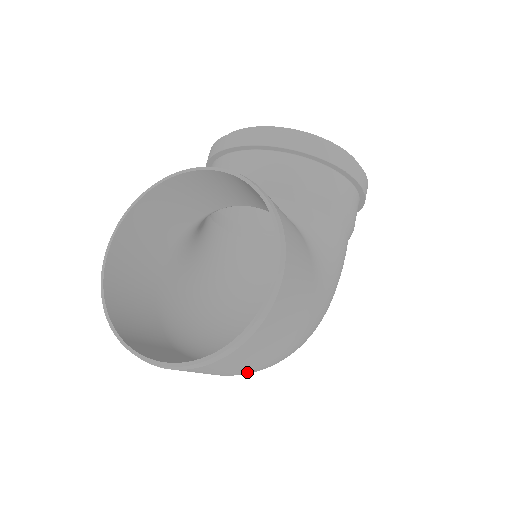
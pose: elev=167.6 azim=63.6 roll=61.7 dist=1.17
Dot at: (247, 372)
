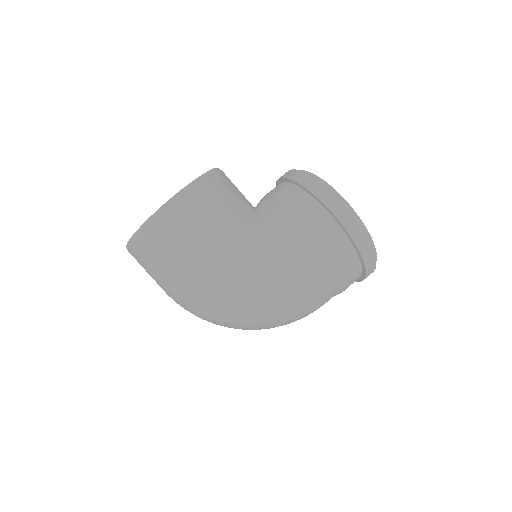
Dot at: (171, 290)
